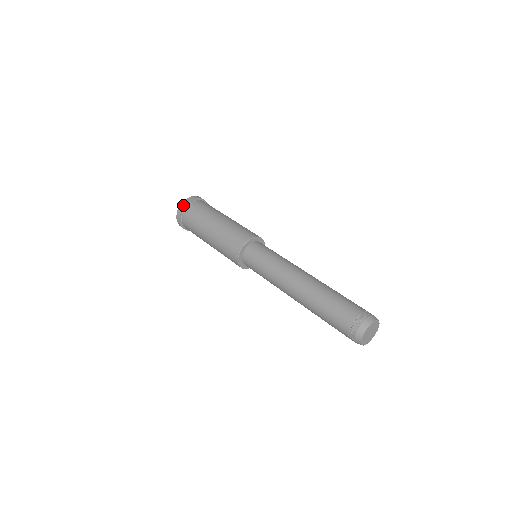
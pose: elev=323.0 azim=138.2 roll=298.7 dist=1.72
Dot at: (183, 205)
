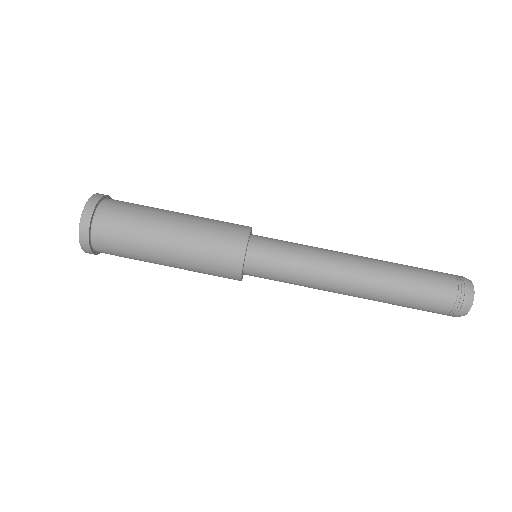
Dot at: (89, 253)
